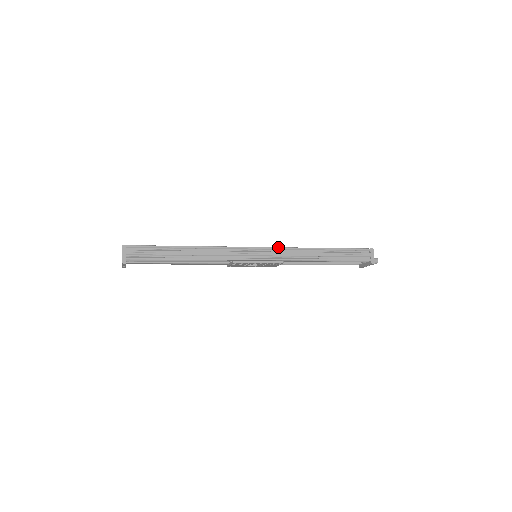
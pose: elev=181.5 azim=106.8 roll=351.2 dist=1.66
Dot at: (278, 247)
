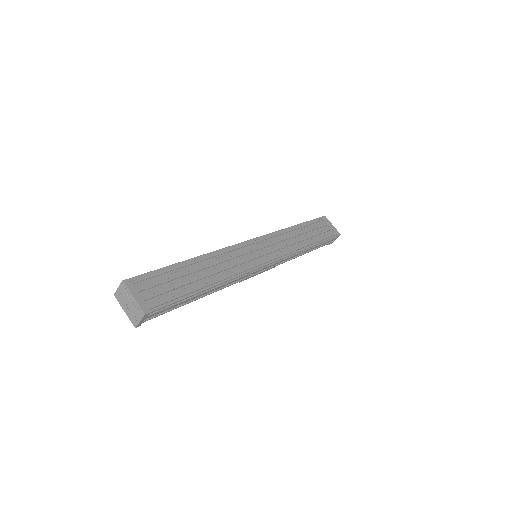
Dot at: (283, 258)
